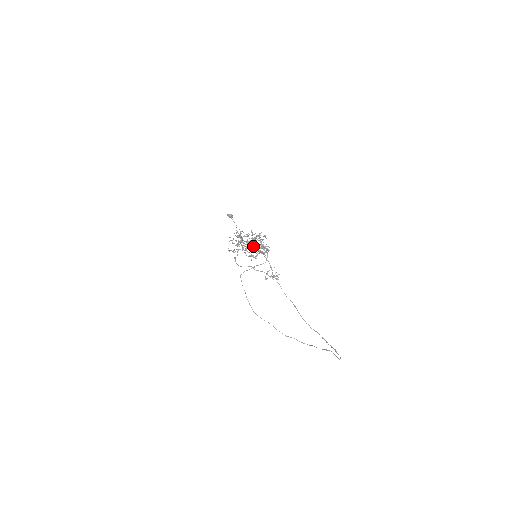
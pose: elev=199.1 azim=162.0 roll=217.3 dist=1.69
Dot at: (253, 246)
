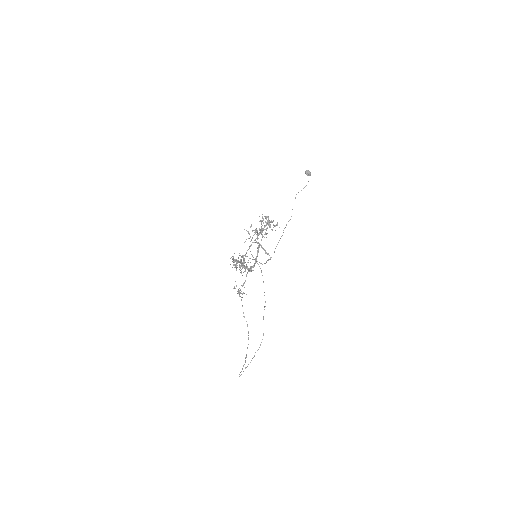
Dot at: occluded
